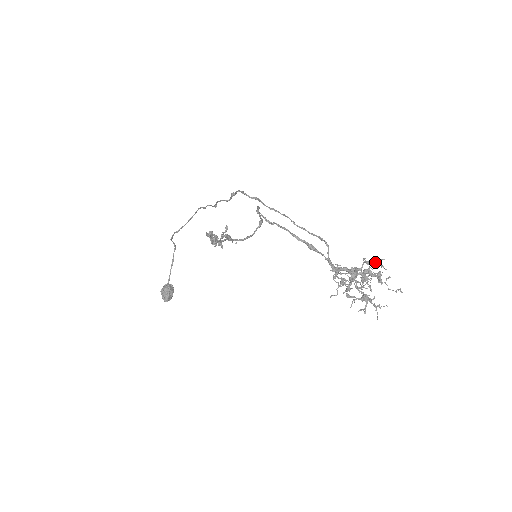
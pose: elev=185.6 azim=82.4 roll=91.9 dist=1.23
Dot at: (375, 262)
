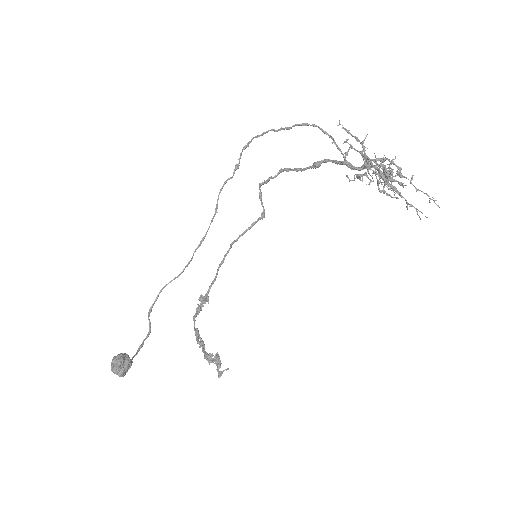
Dot at: occluded
